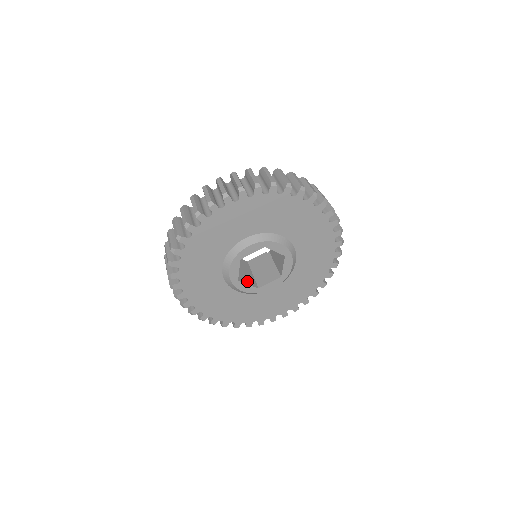
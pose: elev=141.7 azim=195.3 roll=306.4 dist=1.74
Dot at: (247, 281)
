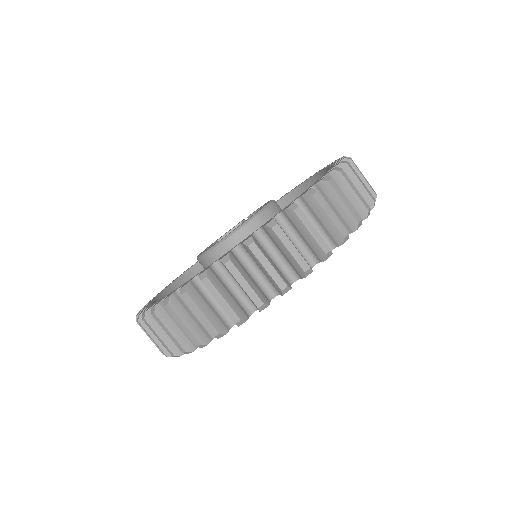
Dot at: occluded
